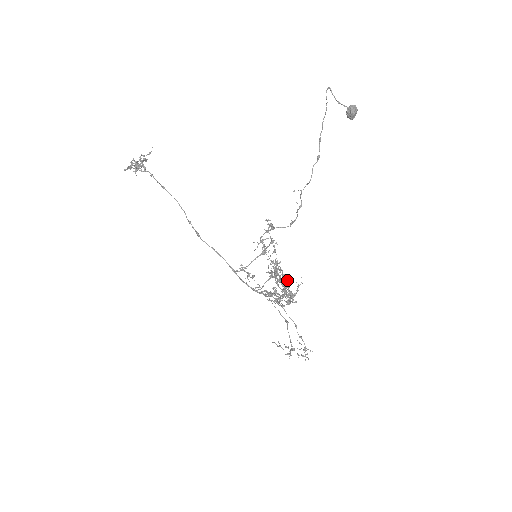
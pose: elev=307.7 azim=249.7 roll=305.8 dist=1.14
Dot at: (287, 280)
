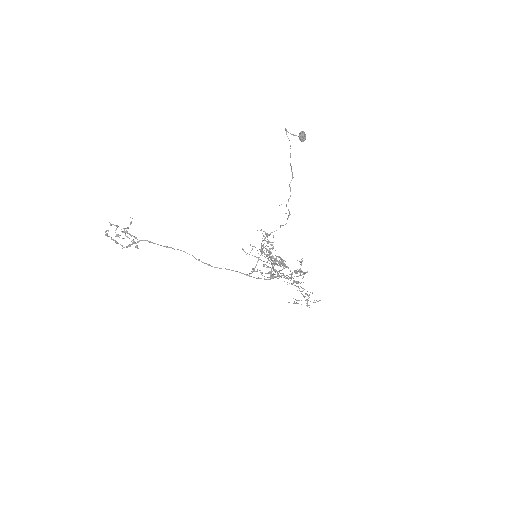
Dot at: (280, 258)
